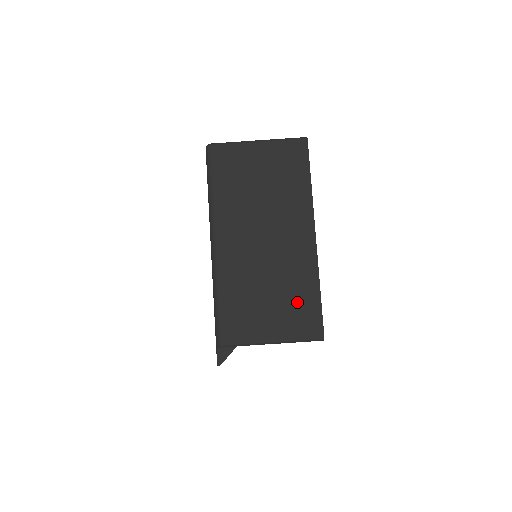
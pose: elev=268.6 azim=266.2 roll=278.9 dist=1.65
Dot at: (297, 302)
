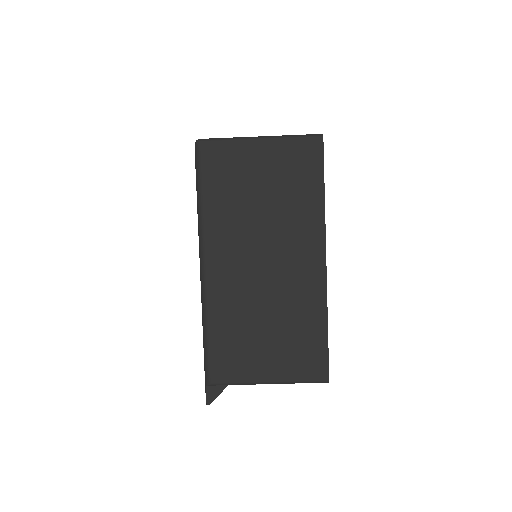
Dot at: (300, 339)
